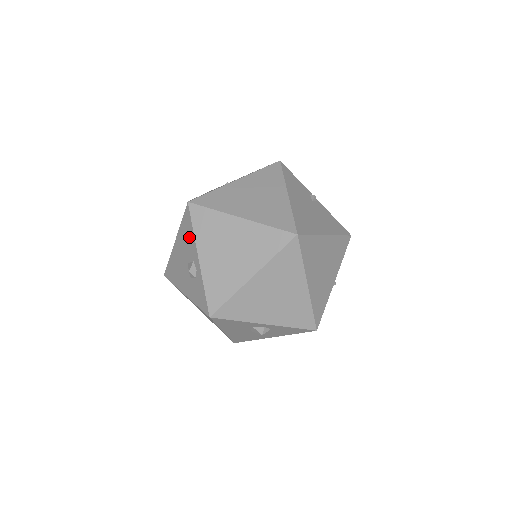
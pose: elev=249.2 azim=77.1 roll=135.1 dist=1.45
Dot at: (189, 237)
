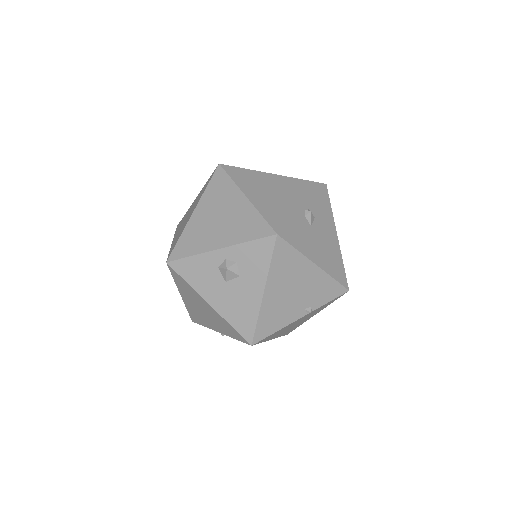
Dot at: occluded
